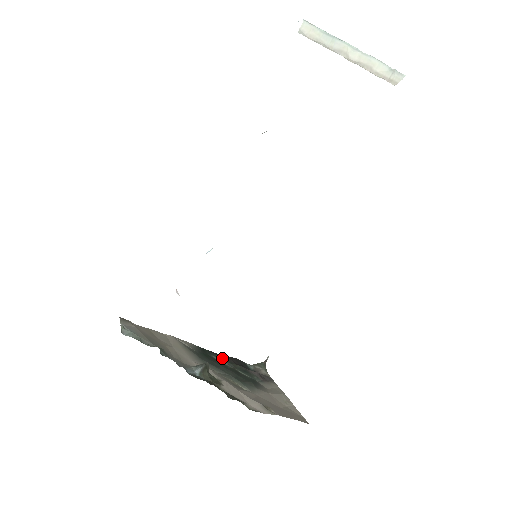
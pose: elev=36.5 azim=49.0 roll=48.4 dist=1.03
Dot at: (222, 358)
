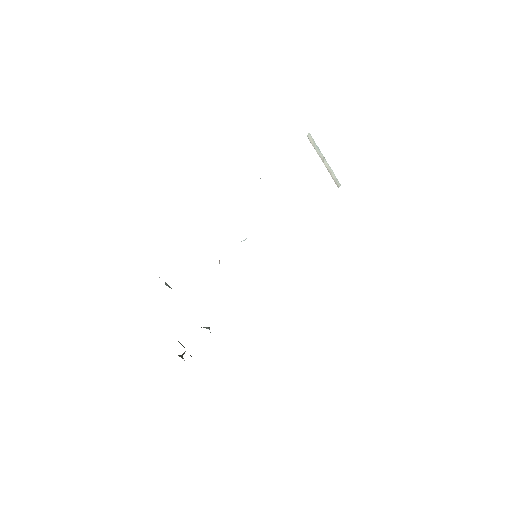
Dot at: occluded
